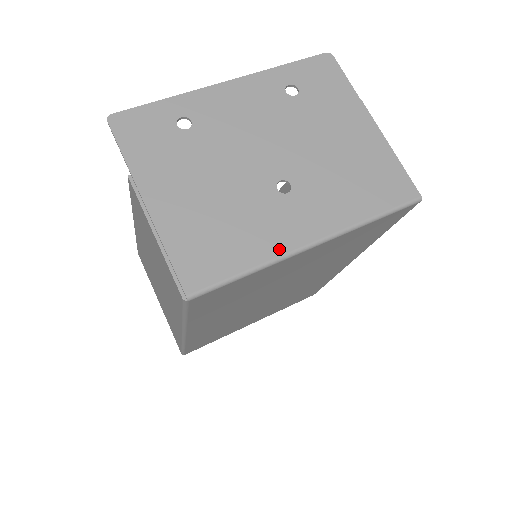
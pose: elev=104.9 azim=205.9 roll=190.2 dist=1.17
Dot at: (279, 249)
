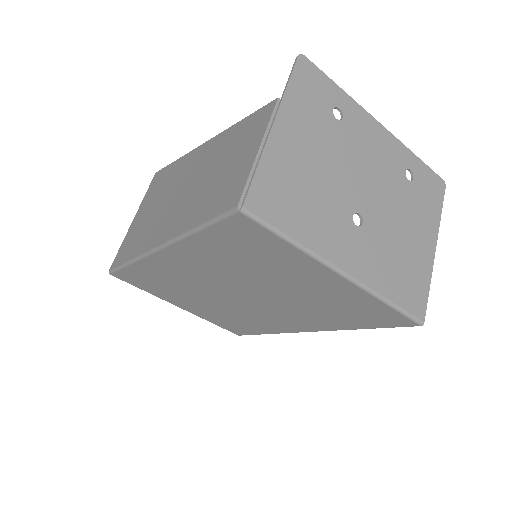
Dot at: (322, 250)
